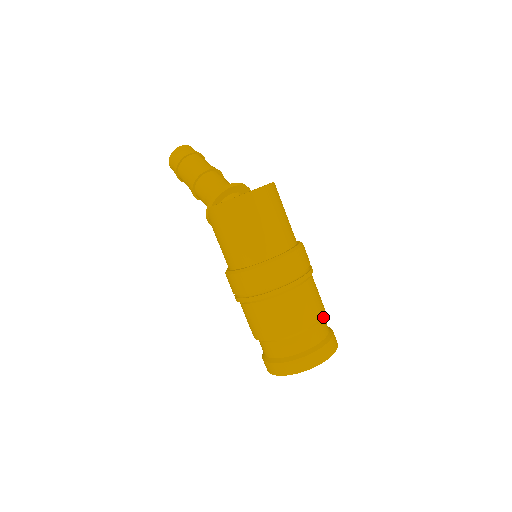
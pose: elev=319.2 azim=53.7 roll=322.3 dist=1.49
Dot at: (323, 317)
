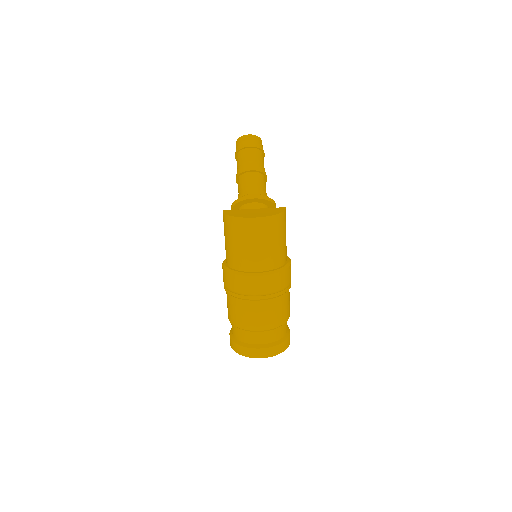
Dot at: (281, 327)
